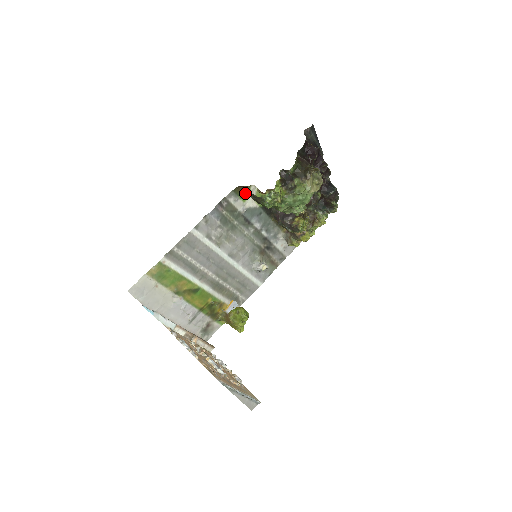
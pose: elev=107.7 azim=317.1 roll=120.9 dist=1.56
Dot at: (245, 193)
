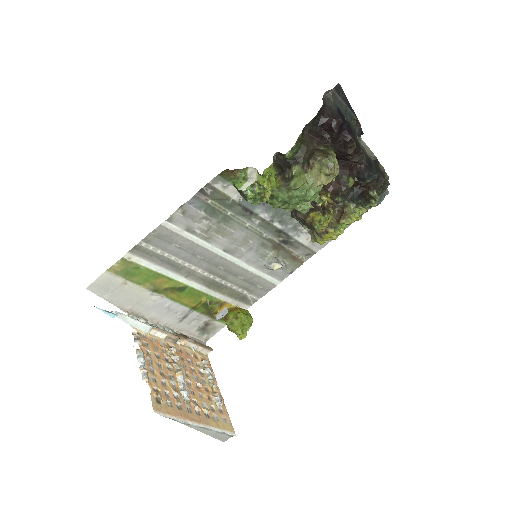
Dot at: (238, 177)
